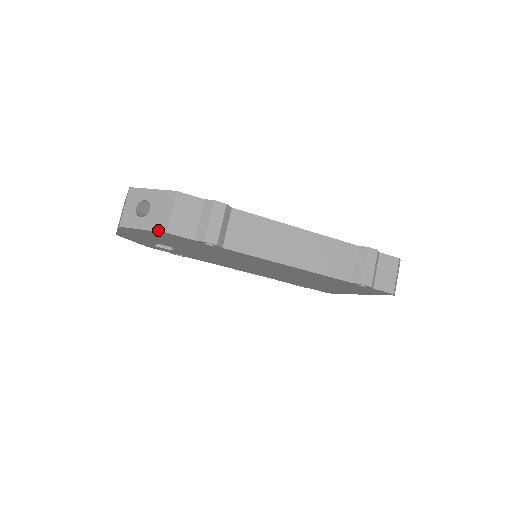
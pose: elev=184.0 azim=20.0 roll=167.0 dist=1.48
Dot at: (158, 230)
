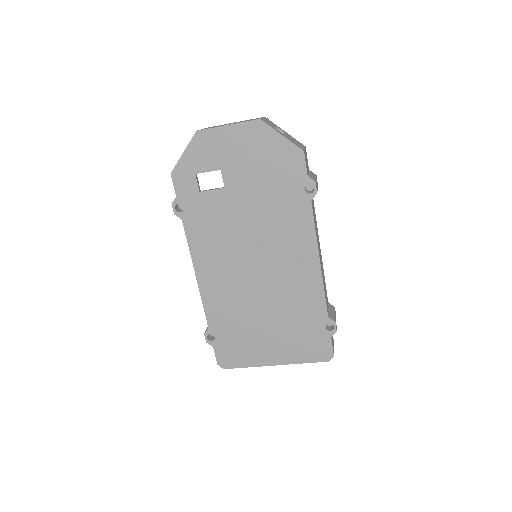
Dot at: (297, 145)
